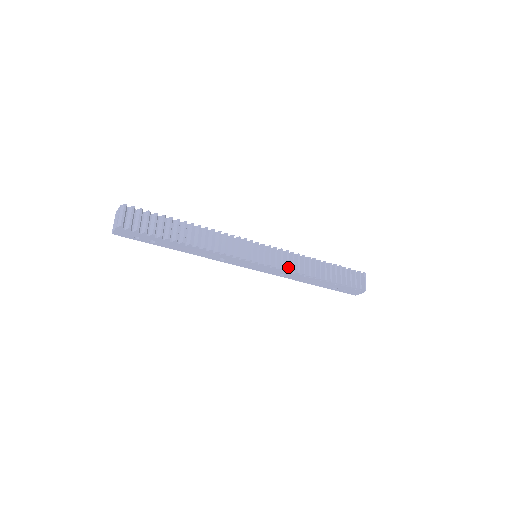
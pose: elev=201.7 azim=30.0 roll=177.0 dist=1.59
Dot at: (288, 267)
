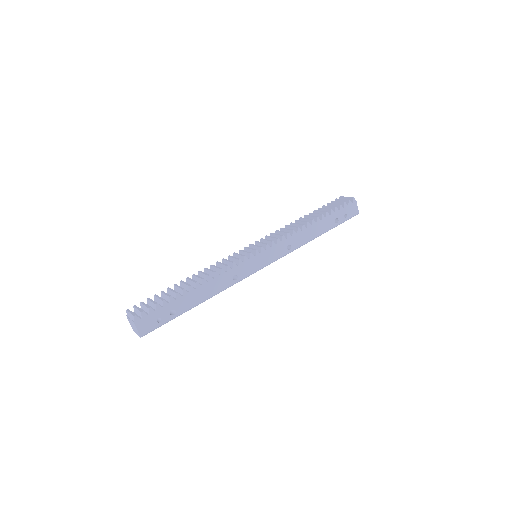
Dot at: occluded
